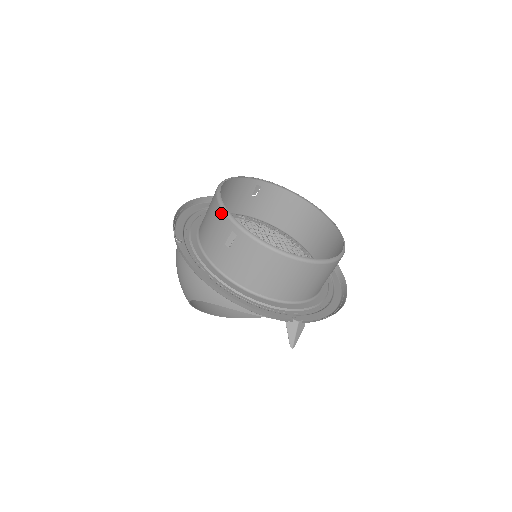
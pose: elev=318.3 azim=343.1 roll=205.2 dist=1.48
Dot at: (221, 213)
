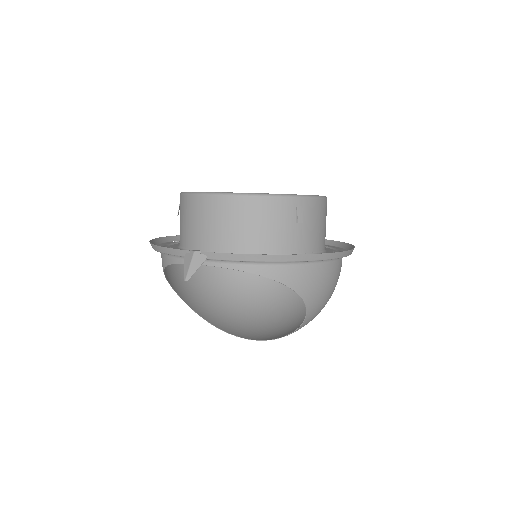
Dot at: occluded
